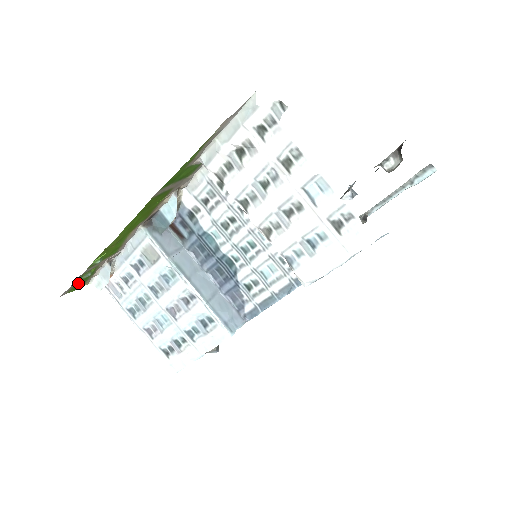
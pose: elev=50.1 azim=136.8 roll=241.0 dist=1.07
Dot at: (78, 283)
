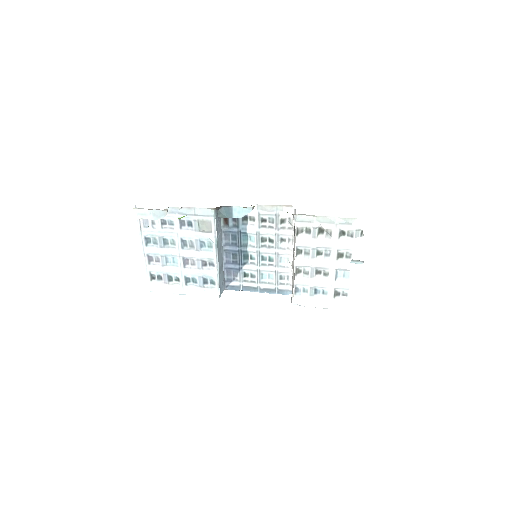
Dot at: occluded
